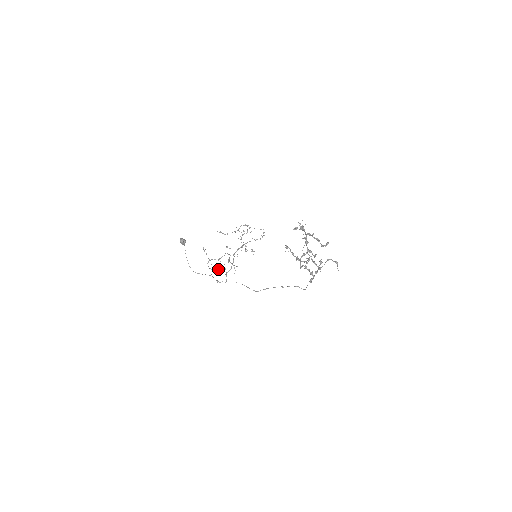
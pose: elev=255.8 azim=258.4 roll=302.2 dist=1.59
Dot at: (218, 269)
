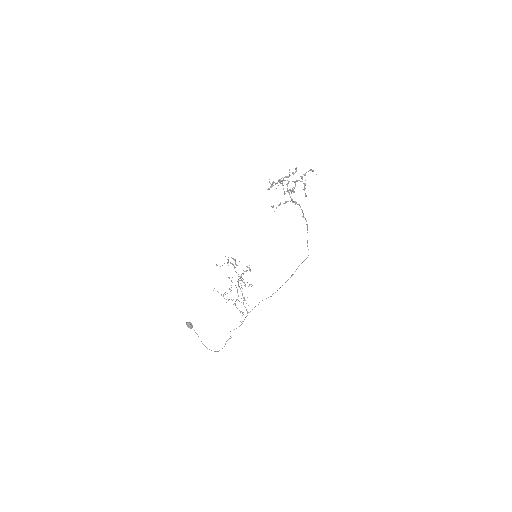
Dot at: occluded
